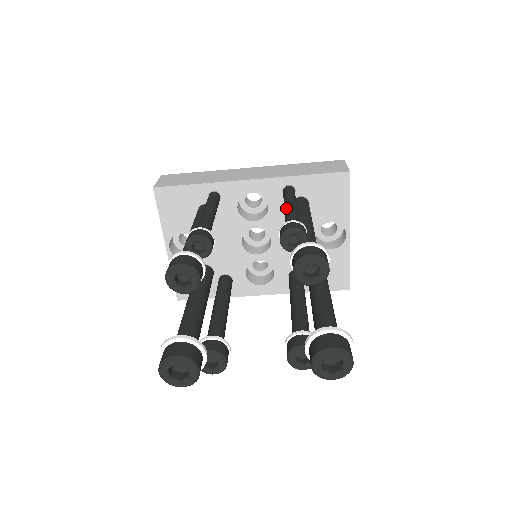
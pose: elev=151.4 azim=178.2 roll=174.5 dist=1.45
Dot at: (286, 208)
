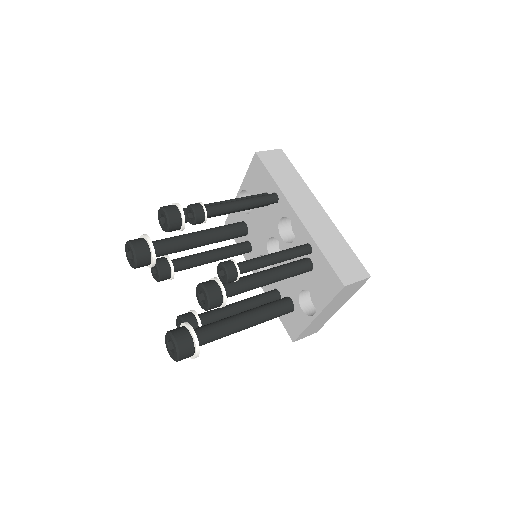
Dot at: (268, 254)
